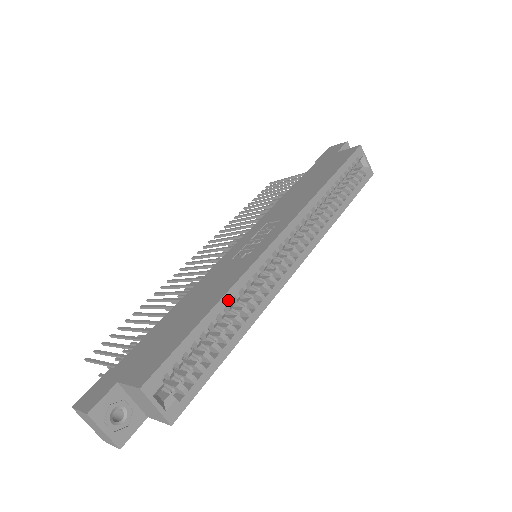
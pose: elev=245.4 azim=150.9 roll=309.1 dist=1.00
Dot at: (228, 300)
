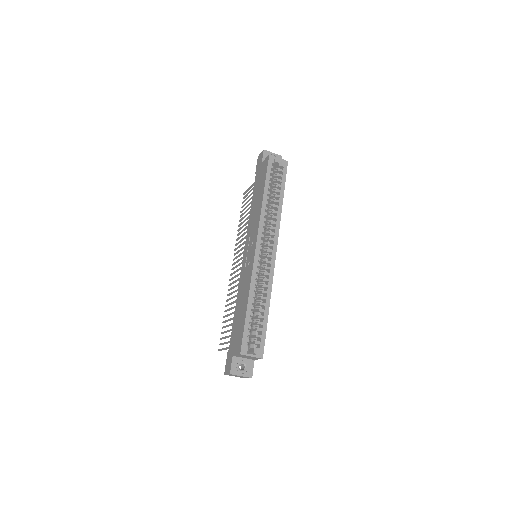
Dot at: (252, 295)
